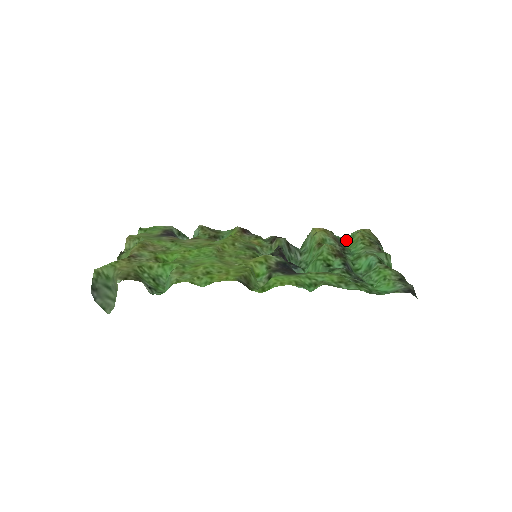
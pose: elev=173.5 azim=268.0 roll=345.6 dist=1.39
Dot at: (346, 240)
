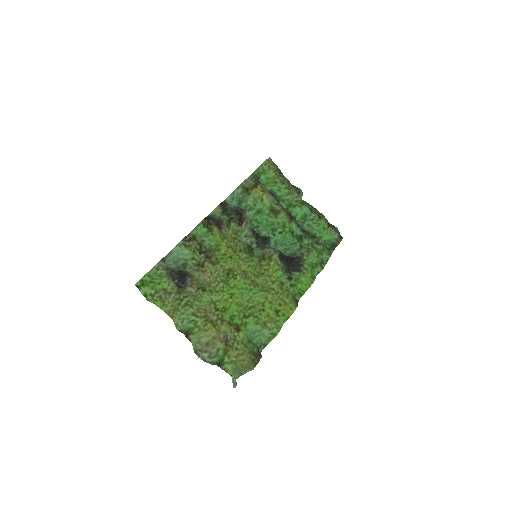
Dot at: (257, 174)
